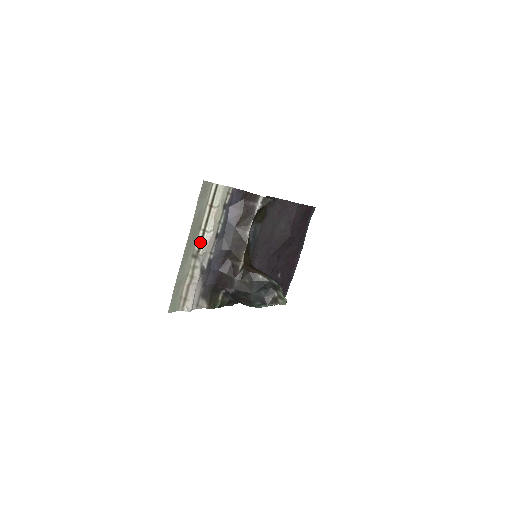
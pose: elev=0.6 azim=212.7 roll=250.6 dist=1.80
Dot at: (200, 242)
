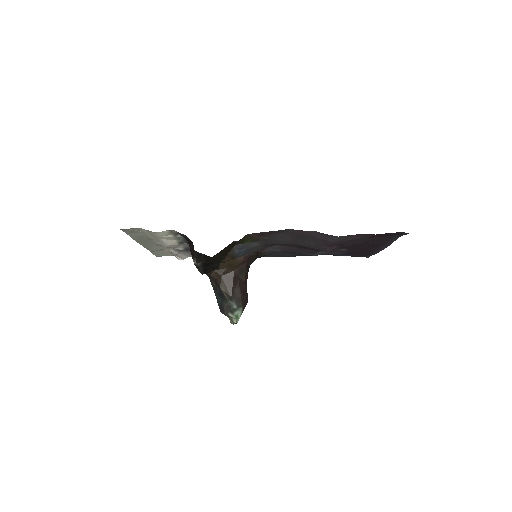
Dot at: (160, 243)
